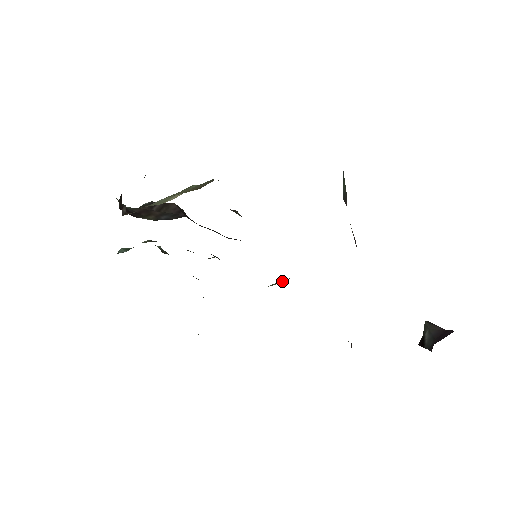
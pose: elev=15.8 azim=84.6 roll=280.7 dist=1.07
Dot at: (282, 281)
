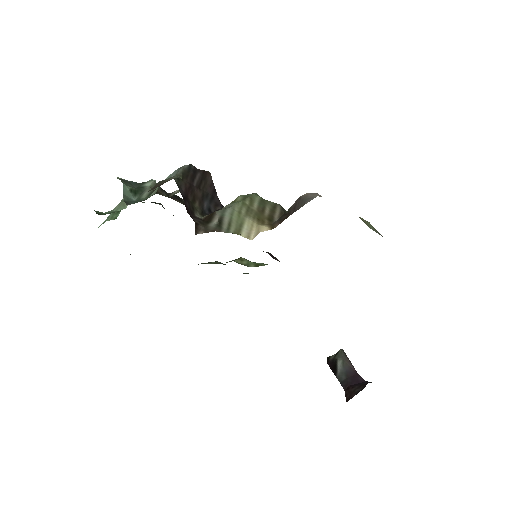
Dot at: (251, 262)
